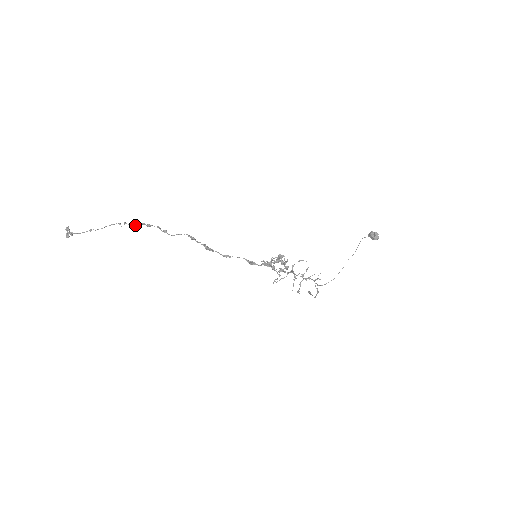
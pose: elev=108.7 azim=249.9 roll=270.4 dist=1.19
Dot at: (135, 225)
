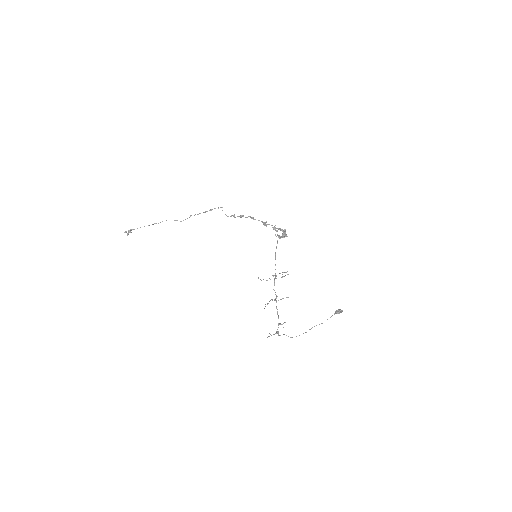
Dot at: occluded
